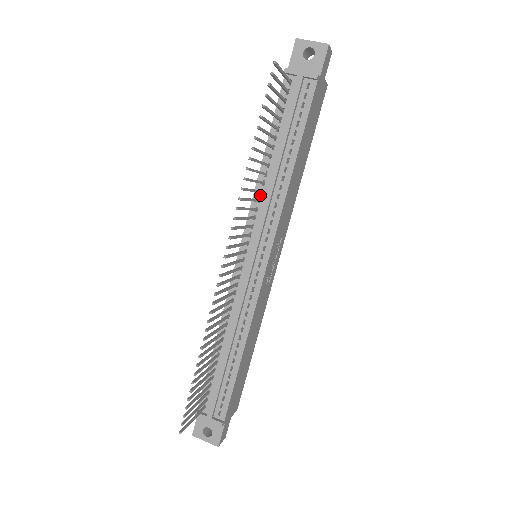
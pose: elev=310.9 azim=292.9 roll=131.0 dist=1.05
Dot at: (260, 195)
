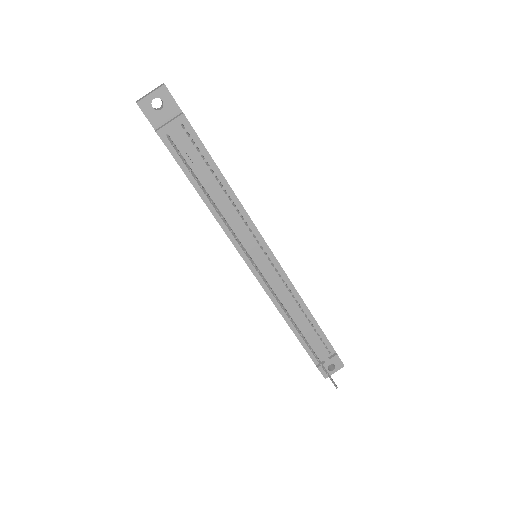
Dot at: occluded
